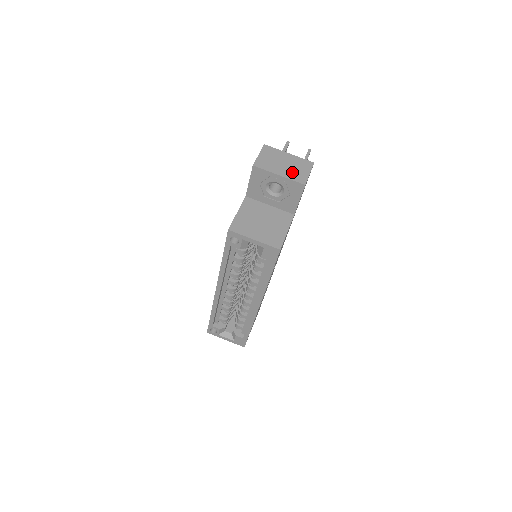
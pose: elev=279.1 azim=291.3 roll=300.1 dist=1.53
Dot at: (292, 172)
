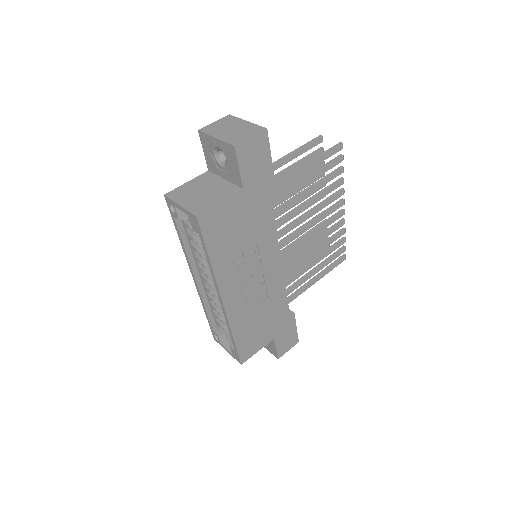
Dot at: (232, 135)
